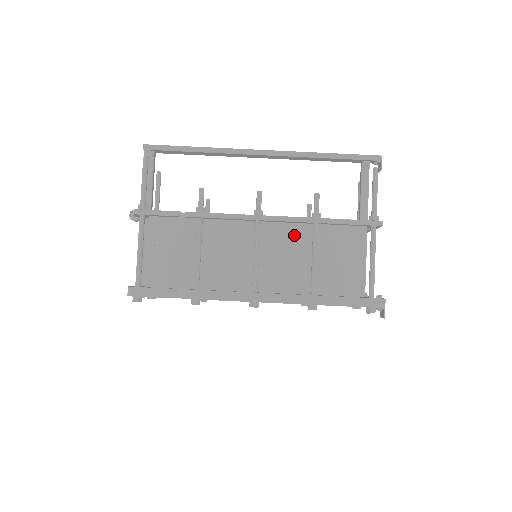
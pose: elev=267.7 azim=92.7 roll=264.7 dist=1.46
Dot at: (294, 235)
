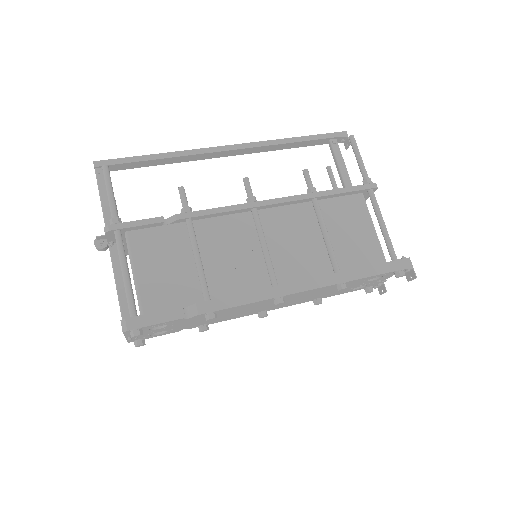
Dot at: (296, 217)
